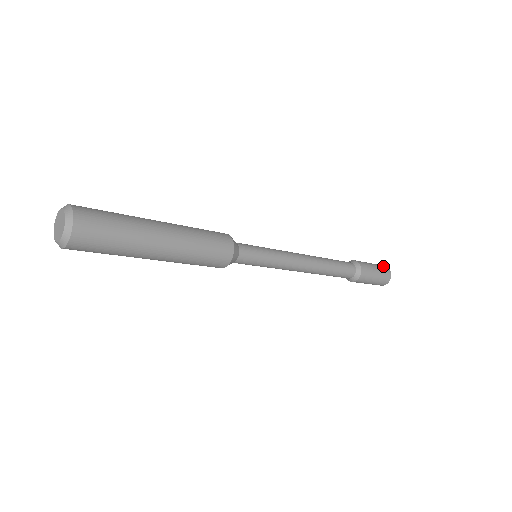
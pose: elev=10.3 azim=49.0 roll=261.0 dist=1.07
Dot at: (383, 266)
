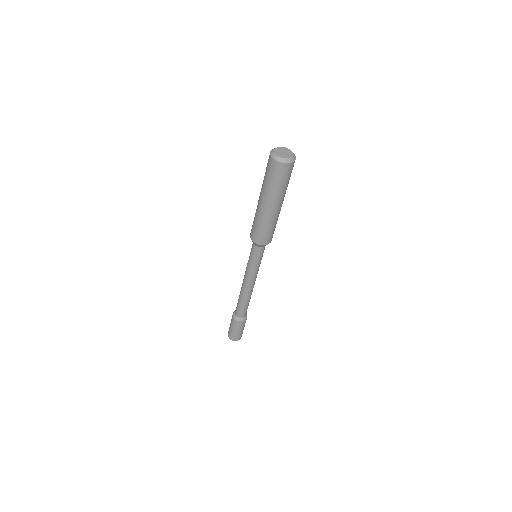
Dot at: occluded
